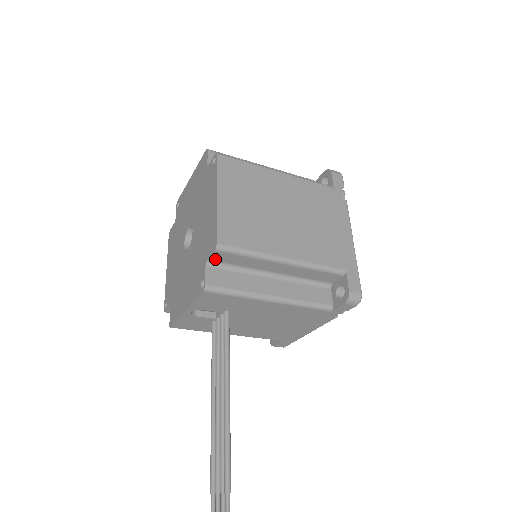
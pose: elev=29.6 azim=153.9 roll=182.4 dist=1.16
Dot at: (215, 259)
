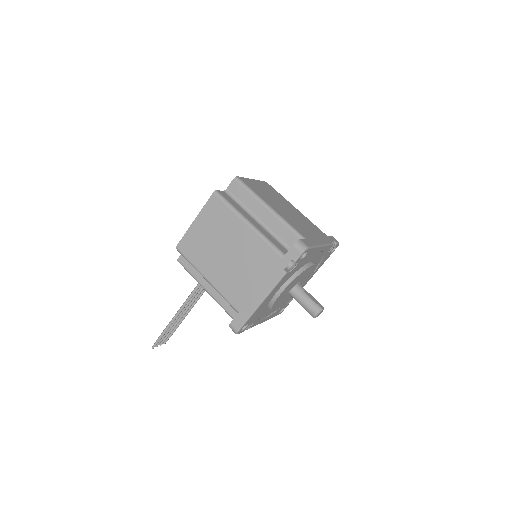
Dot at: occluded
